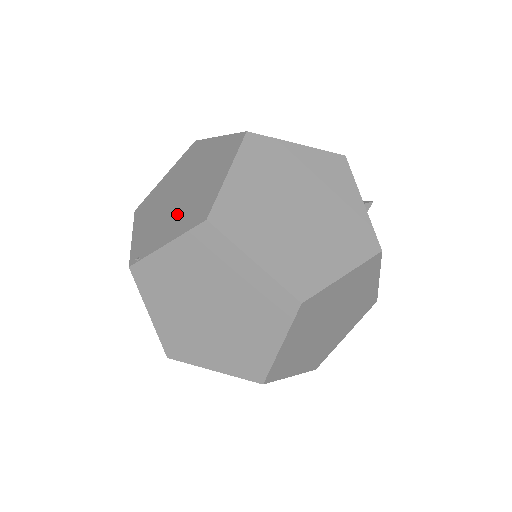
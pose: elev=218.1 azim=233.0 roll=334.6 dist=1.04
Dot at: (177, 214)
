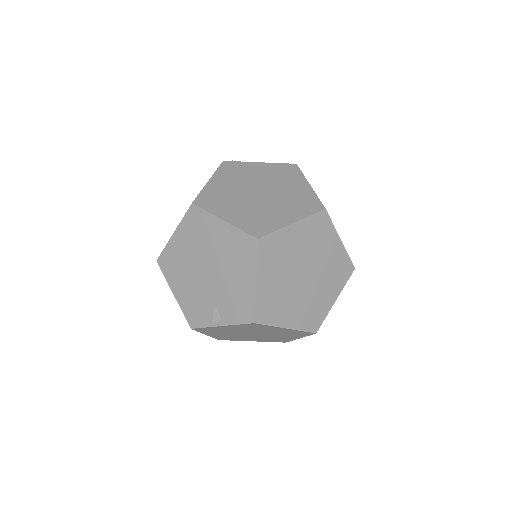
Dot at: occluded
